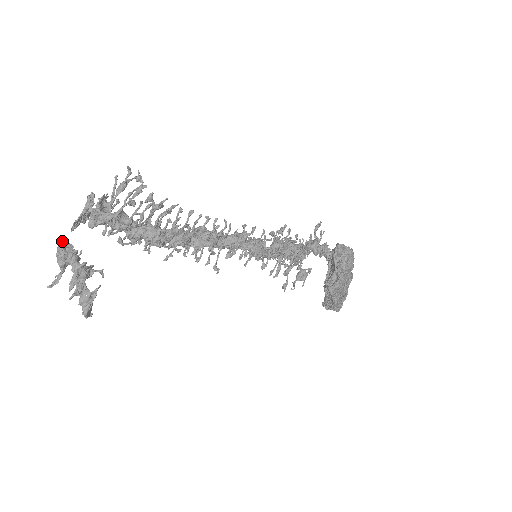
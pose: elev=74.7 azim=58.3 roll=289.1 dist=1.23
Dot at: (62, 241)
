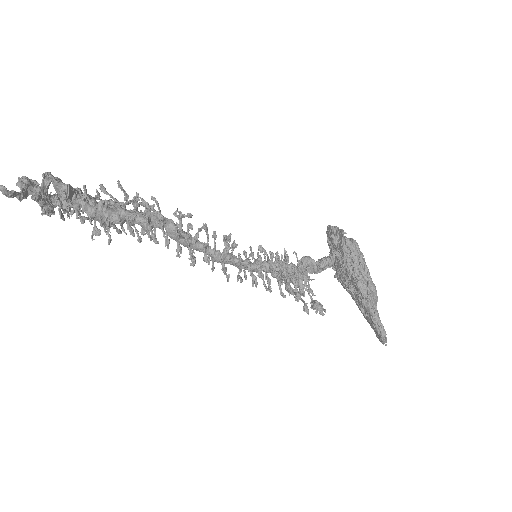
Dot at: occluded
